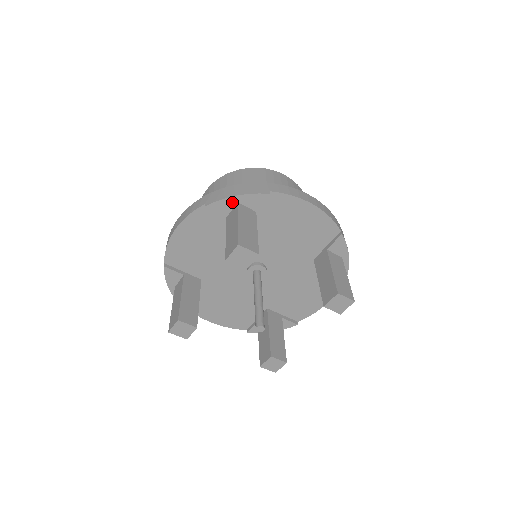
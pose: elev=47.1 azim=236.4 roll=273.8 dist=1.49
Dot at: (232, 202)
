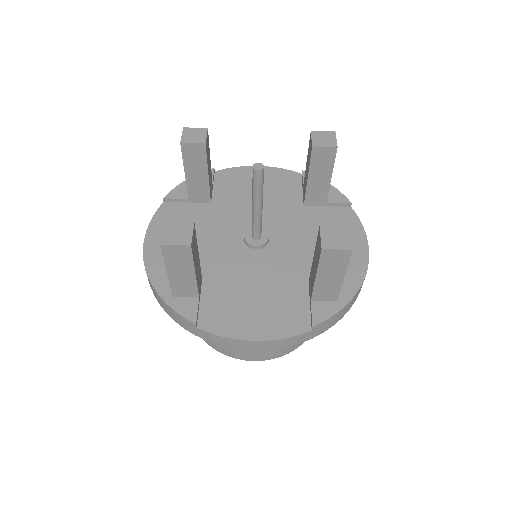
Dot at: (186, 186)
